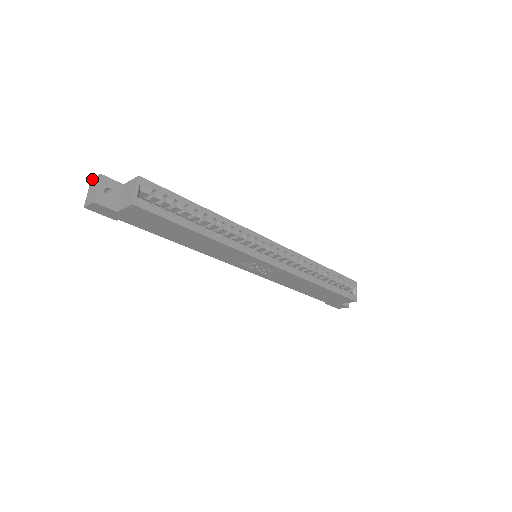
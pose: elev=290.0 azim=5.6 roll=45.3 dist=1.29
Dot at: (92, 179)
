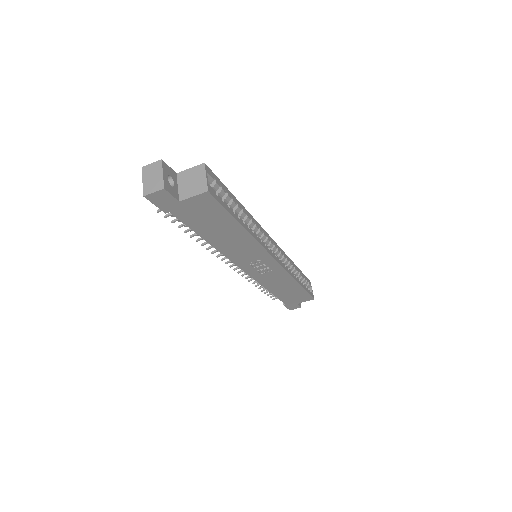
Dot at: (145, 166)
